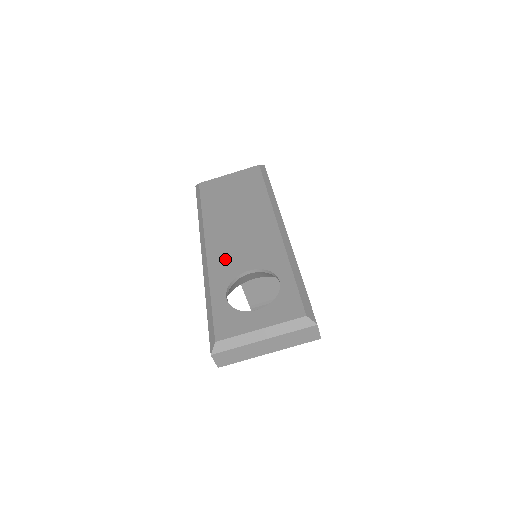
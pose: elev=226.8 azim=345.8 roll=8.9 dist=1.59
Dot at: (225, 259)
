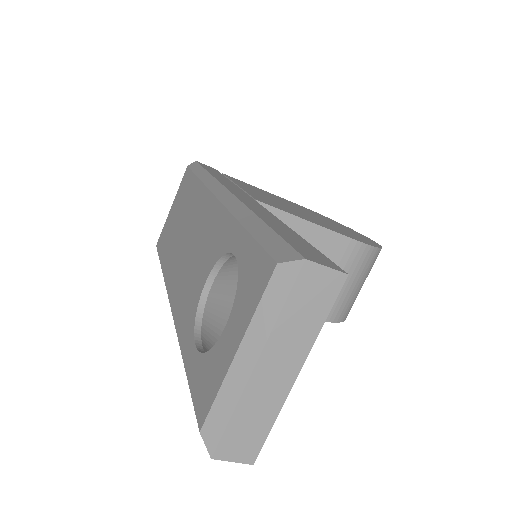
Dot at: (185, 296)
